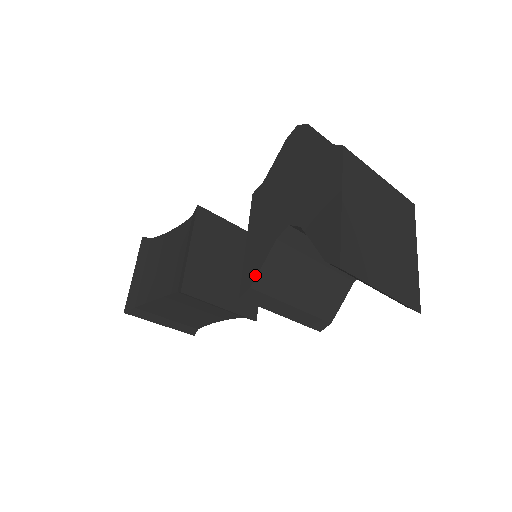
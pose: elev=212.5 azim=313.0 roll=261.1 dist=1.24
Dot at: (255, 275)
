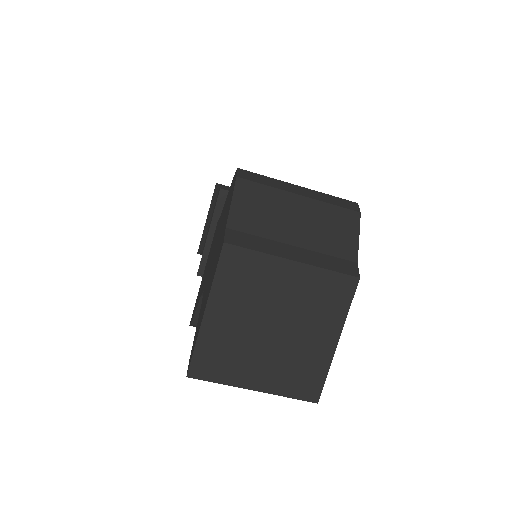
Dot at: (193, 316)
